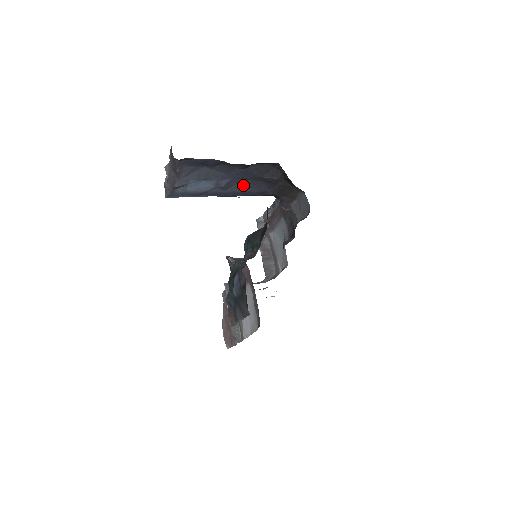
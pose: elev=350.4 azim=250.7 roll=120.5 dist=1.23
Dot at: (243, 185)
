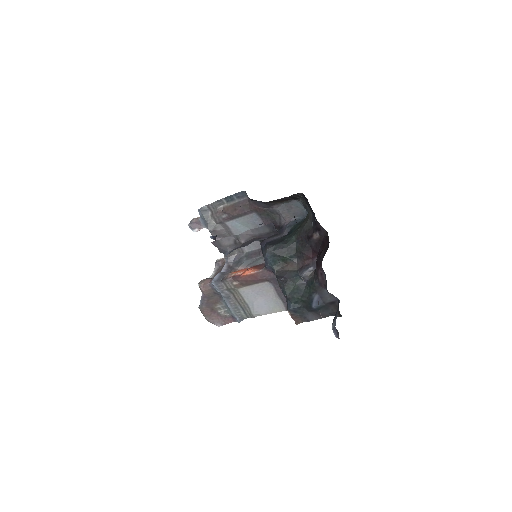
Dot at: occluded
